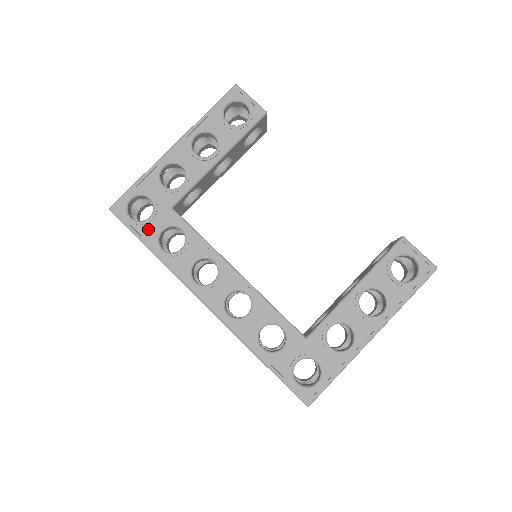
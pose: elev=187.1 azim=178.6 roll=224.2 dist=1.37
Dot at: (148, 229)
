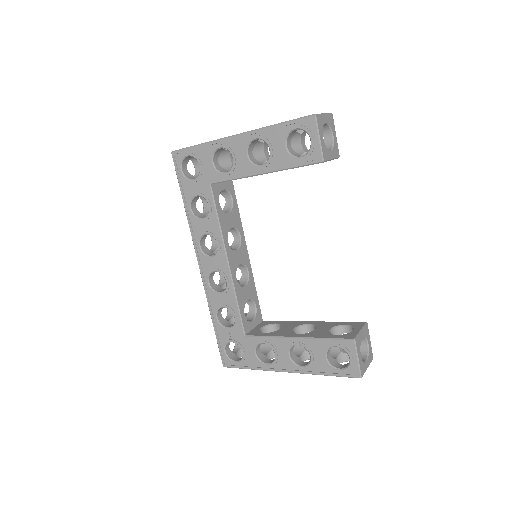
Dot at: (189, 187)
